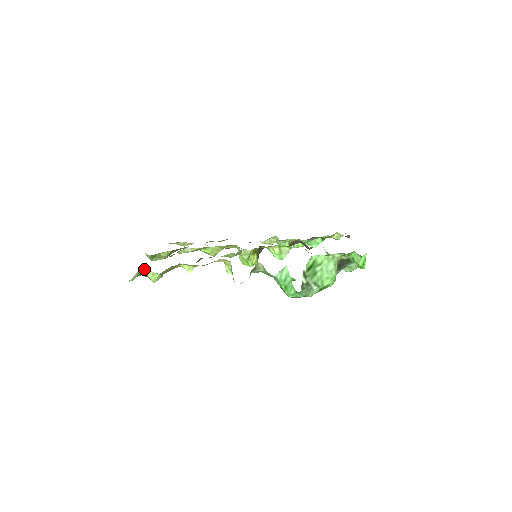
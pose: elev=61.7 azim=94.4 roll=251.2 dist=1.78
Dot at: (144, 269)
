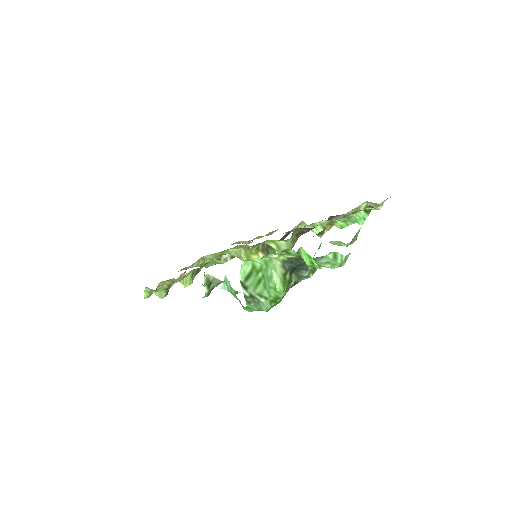
Dot at: occluded
